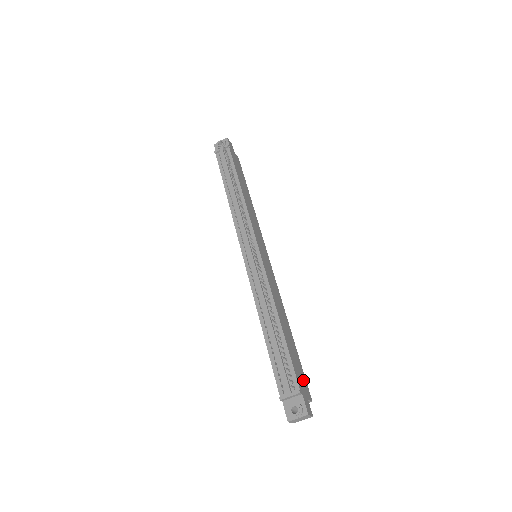
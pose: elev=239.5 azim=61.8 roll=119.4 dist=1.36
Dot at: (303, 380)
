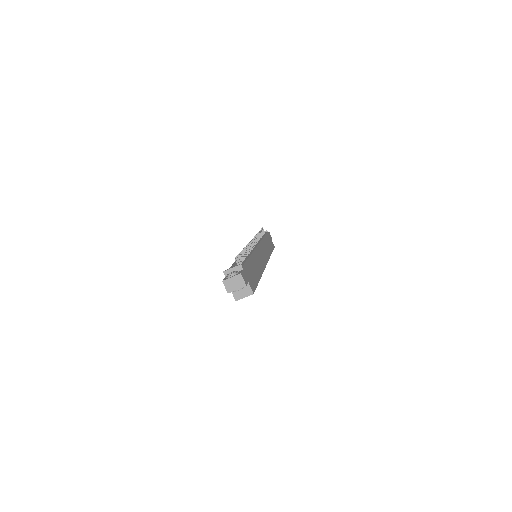
Dot at: (252, 281)
